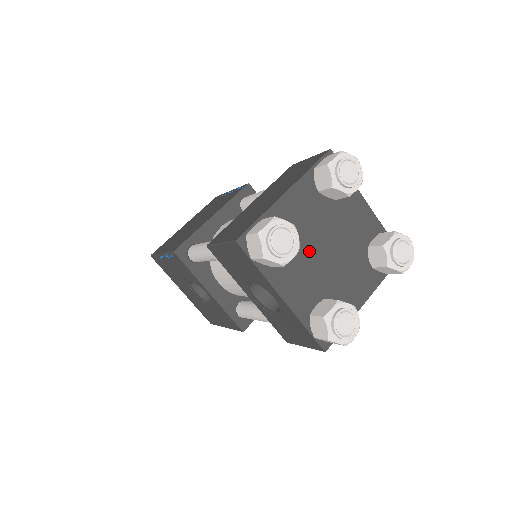
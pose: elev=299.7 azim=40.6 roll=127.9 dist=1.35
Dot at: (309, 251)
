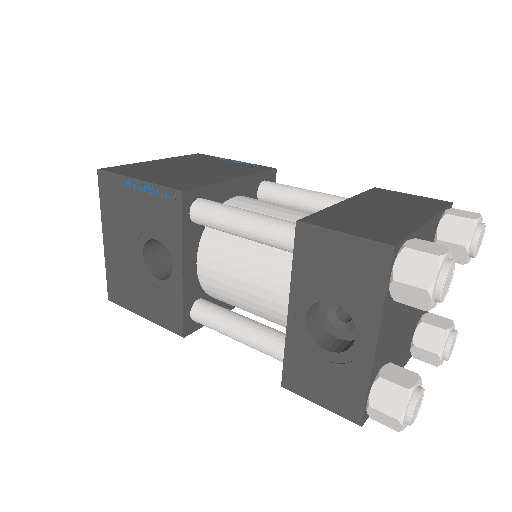
Dot at: occluded
